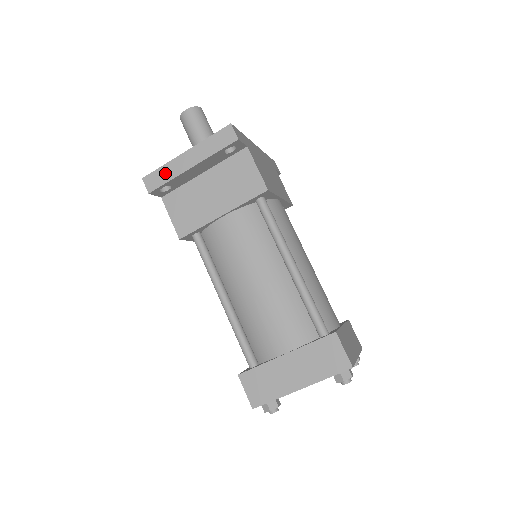
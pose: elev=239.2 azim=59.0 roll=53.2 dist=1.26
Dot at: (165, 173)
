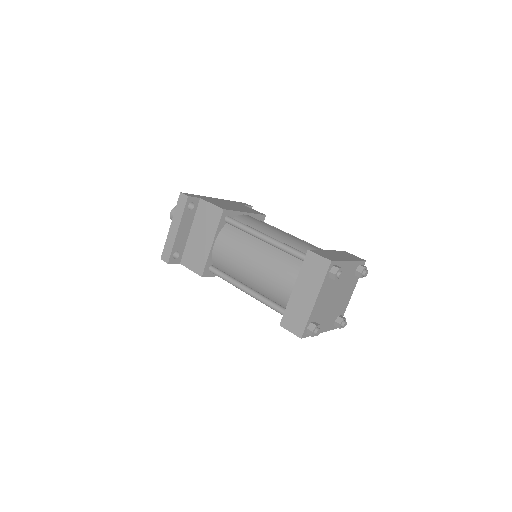
Dot at: (168, 246)
